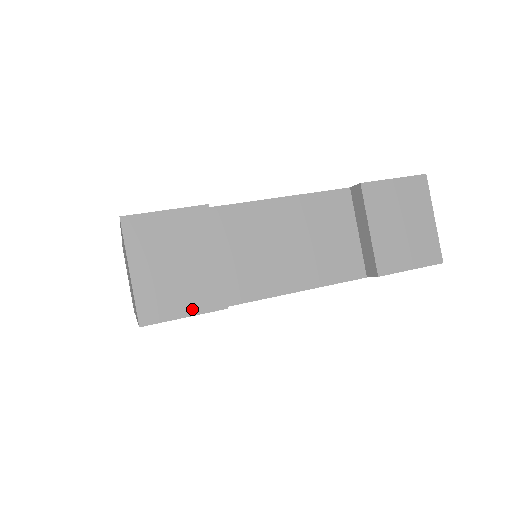
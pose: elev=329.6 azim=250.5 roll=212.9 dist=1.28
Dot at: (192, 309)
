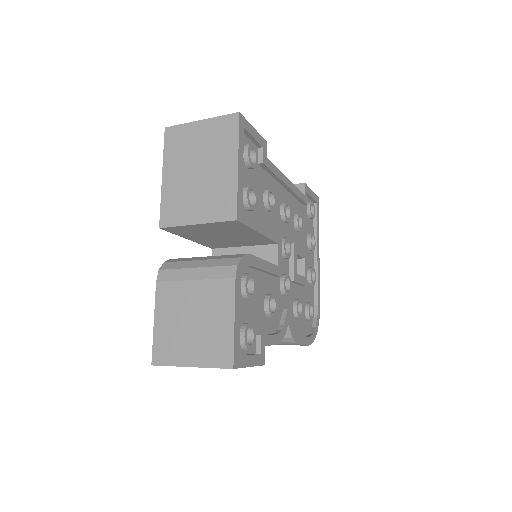
Dot at: occluded
